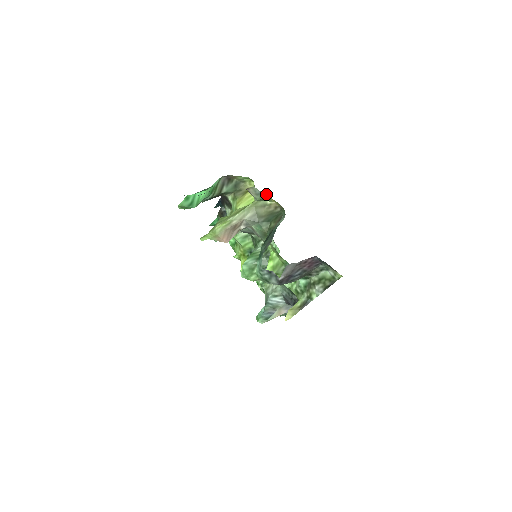
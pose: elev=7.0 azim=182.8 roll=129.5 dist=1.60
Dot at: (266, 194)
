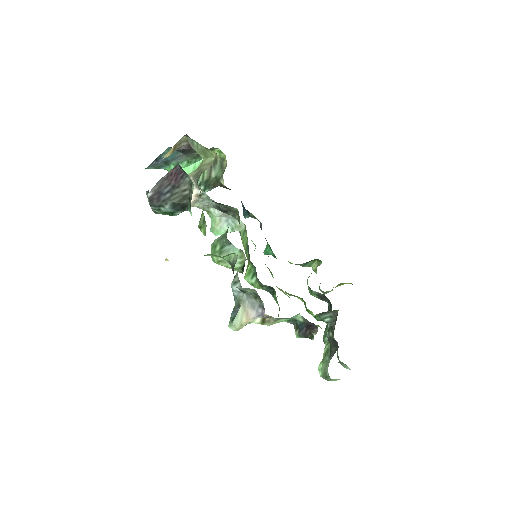
Dot at: occluded
